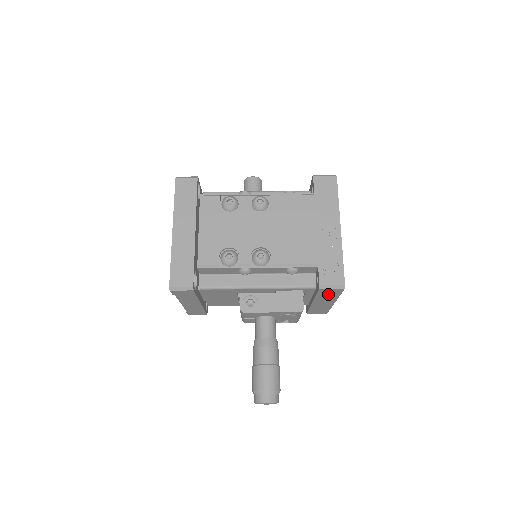
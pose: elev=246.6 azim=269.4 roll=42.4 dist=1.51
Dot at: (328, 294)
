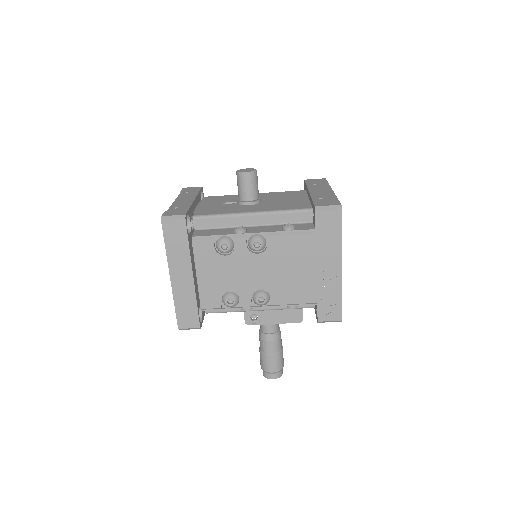
Dot at: occluded
